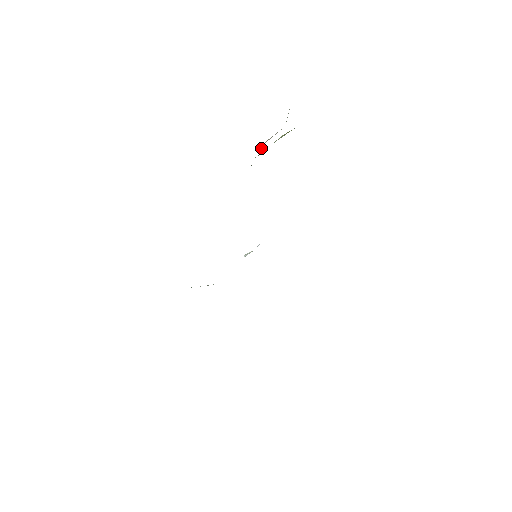
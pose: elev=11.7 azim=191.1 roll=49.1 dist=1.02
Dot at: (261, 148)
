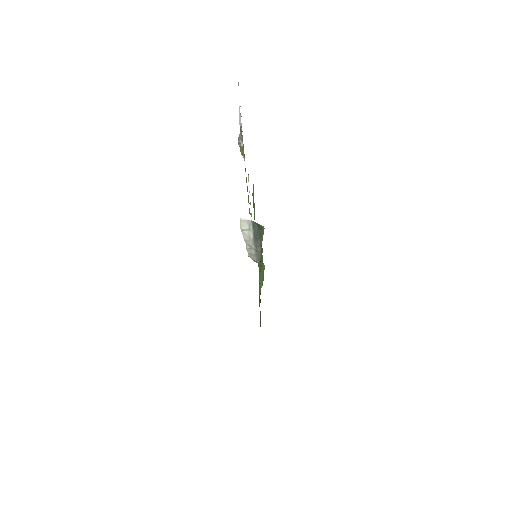
Dot at: (240, 143)
